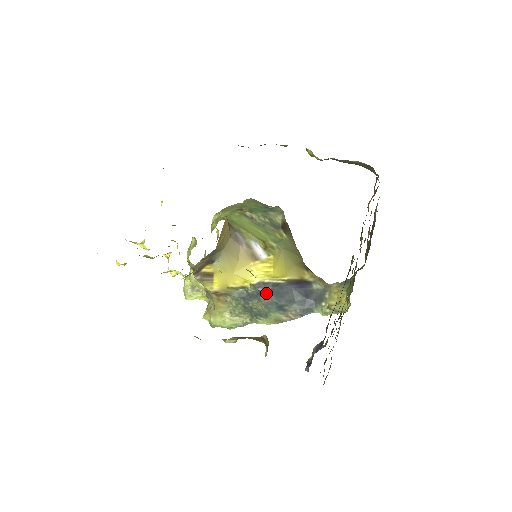
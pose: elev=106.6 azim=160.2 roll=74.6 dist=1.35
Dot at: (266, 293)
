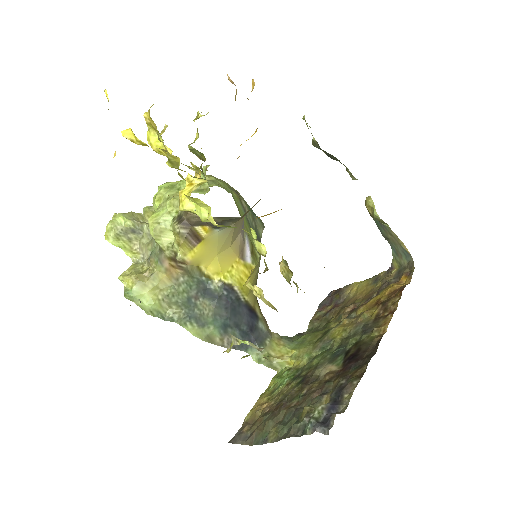
Dot at: (226, 301)
